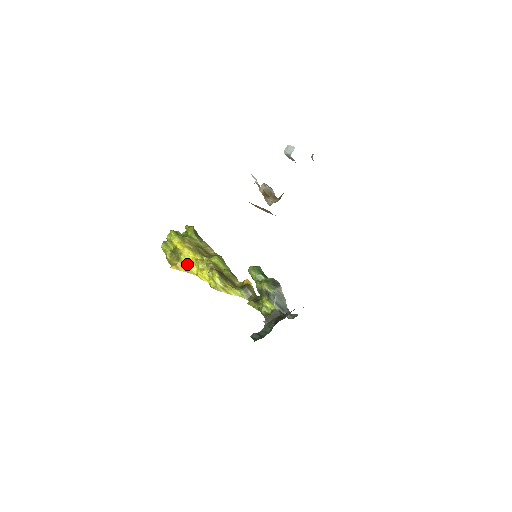
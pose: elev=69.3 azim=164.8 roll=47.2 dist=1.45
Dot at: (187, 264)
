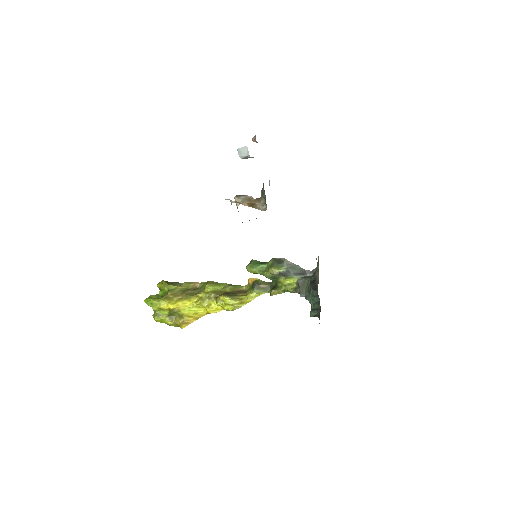
Dot at: (192, 313)
